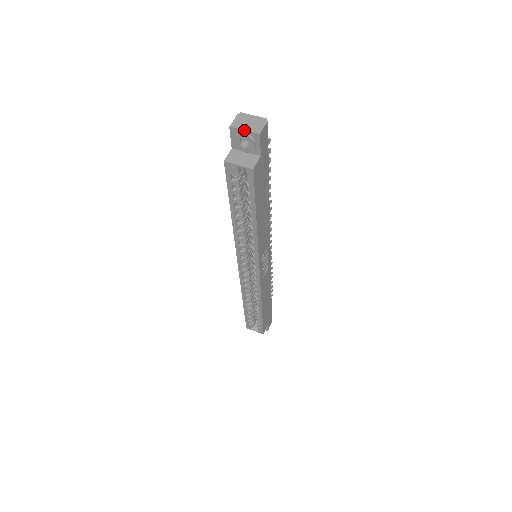
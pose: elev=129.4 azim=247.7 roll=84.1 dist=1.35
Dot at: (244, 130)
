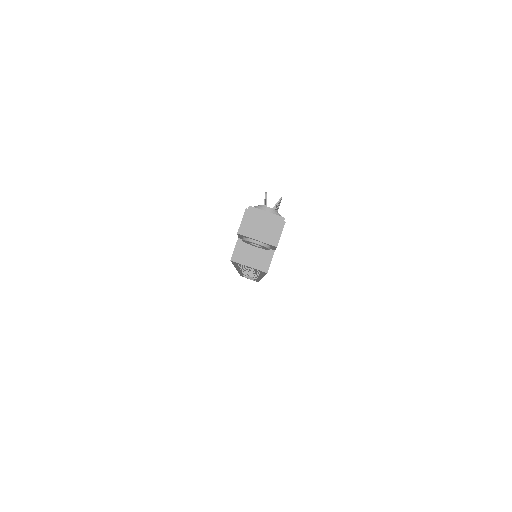
Dot at: (256, 240)
